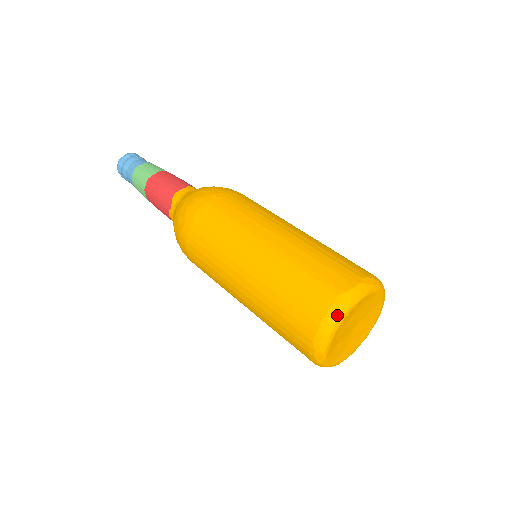
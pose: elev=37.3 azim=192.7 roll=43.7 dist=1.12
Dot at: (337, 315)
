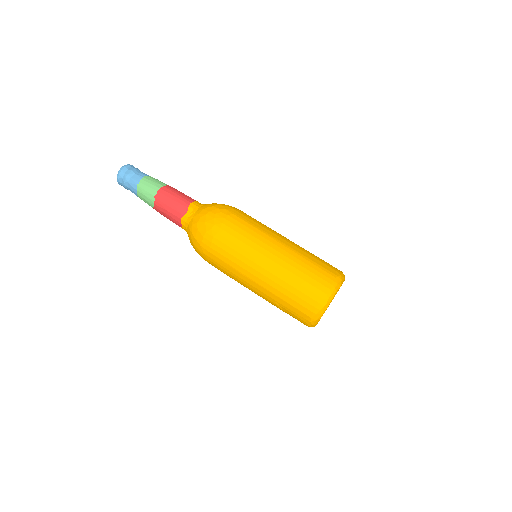
Dot at: (336, 288)
